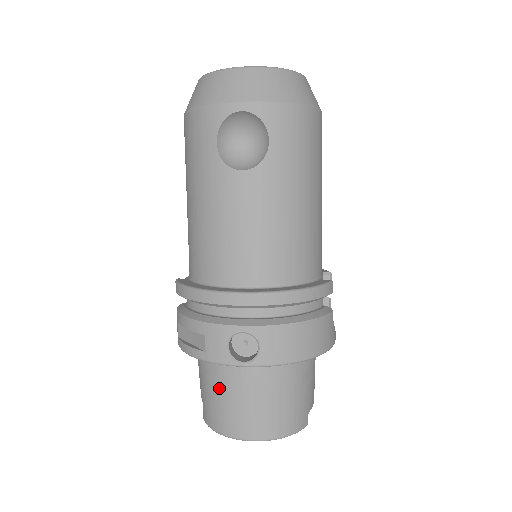
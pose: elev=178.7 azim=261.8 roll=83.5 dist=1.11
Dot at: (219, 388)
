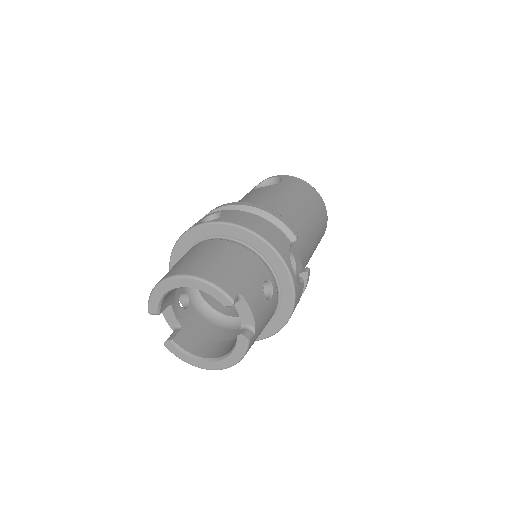
Dot at: (178, 261)
